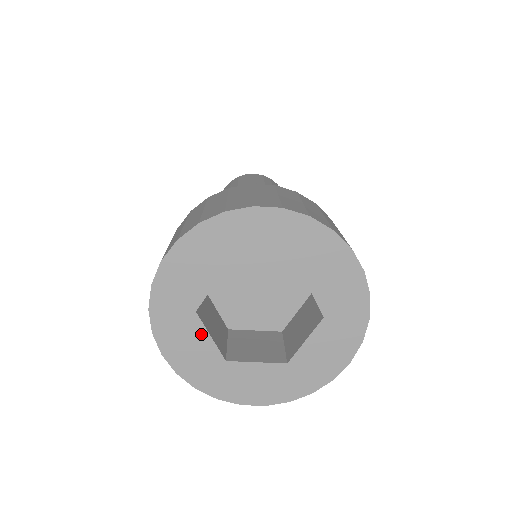
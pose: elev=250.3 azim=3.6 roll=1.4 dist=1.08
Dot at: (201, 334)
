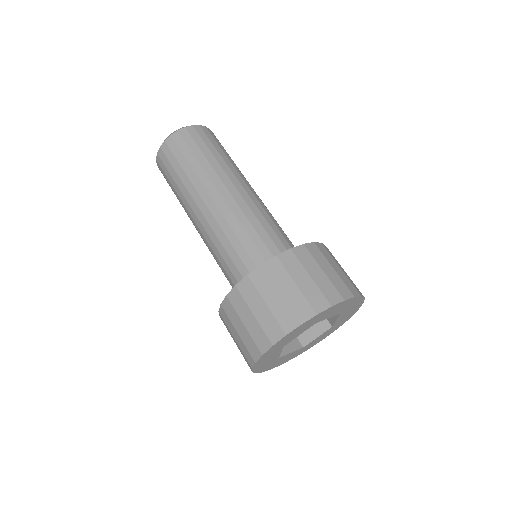
Dot at: (278, 353)
